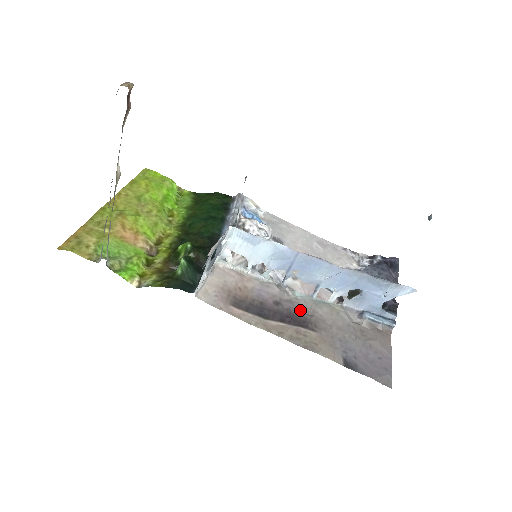
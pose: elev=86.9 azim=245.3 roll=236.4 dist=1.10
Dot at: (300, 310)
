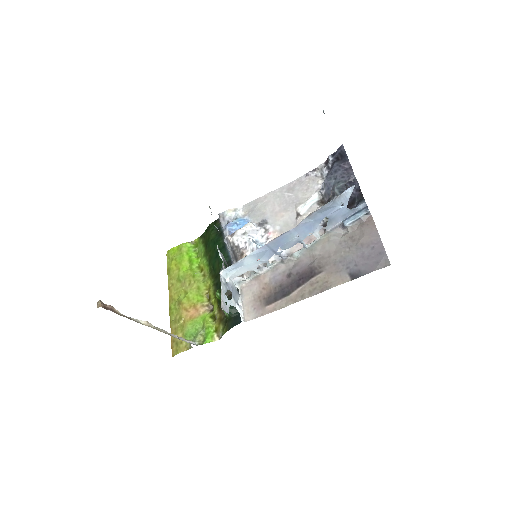
Dot at: (305, 265)
